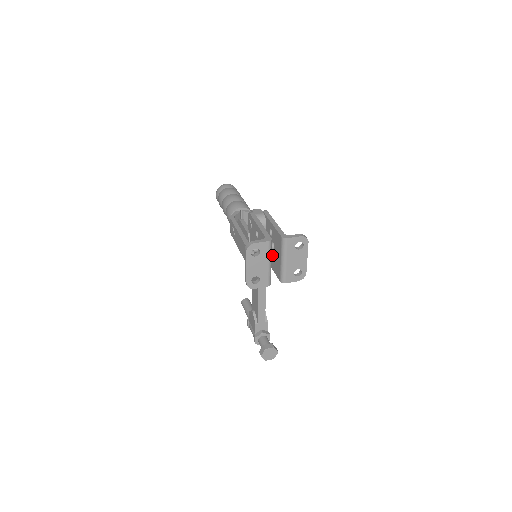
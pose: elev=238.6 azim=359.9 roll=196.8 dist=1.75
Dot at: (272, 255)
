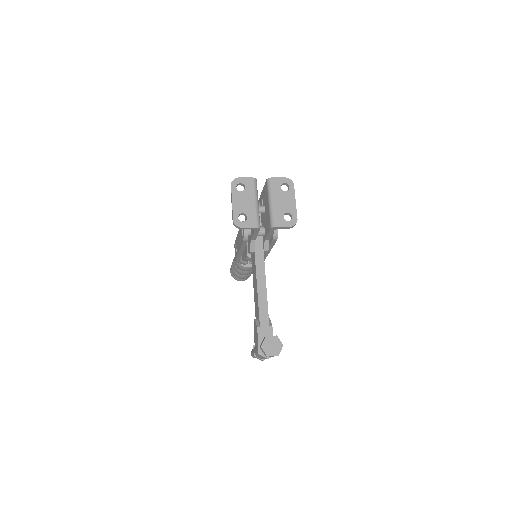
Dot at: (265, 221)
